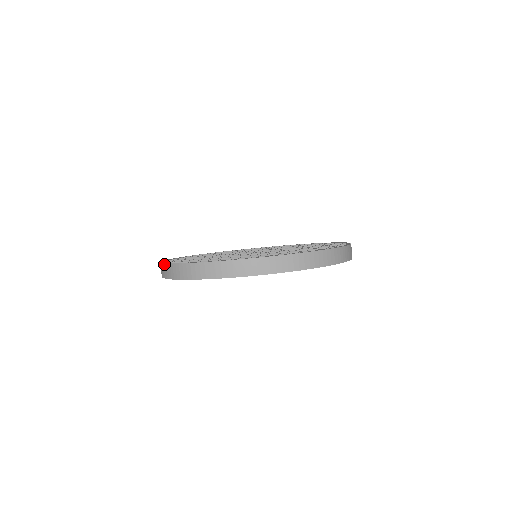
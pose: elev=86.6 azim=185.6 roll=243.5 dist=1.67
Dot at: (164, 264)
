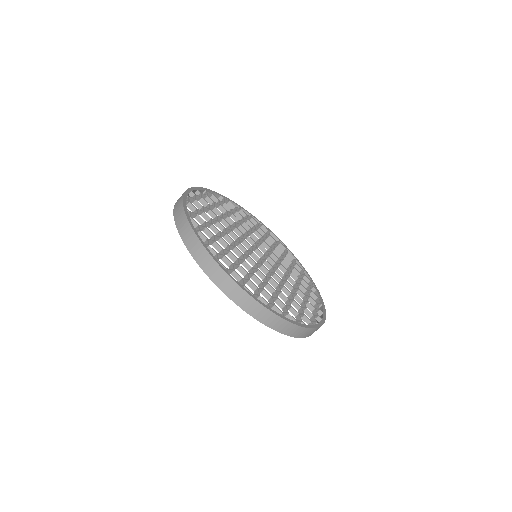
Dot at: (192, 229)
